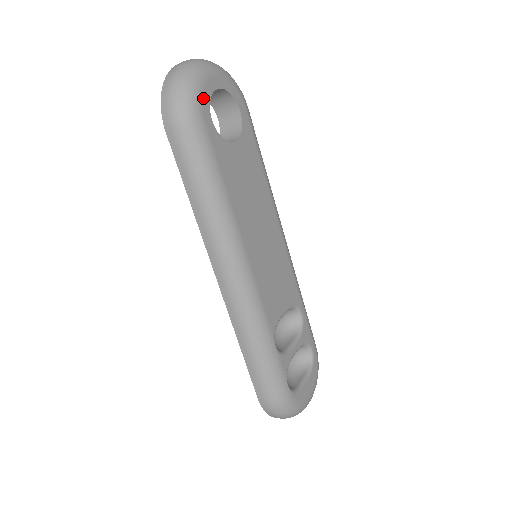
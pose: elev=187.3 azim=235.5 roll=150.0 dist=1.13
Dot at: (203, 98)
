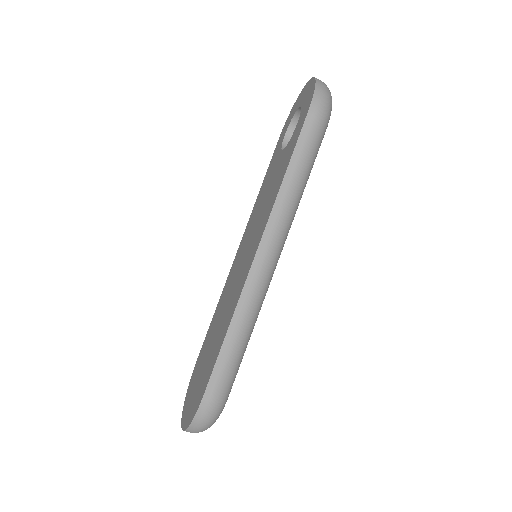
Dot at: occluded
